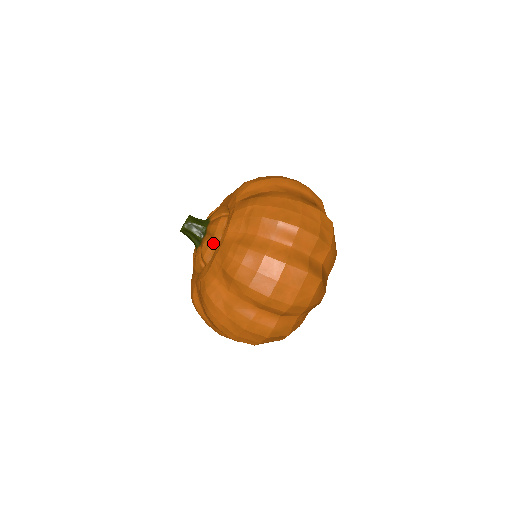
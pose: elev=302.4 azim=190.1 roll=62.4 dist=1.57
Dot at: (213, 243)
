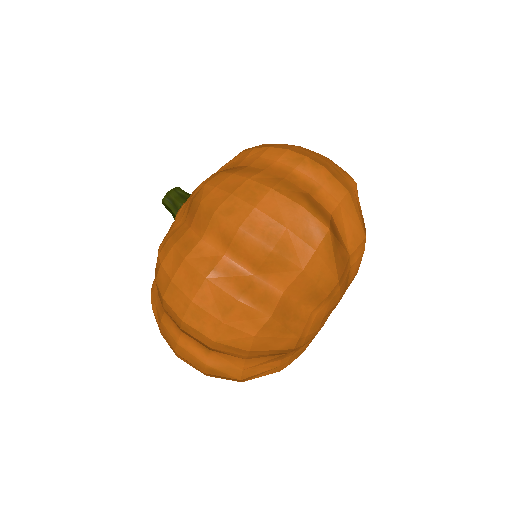
Dot at: occluded
